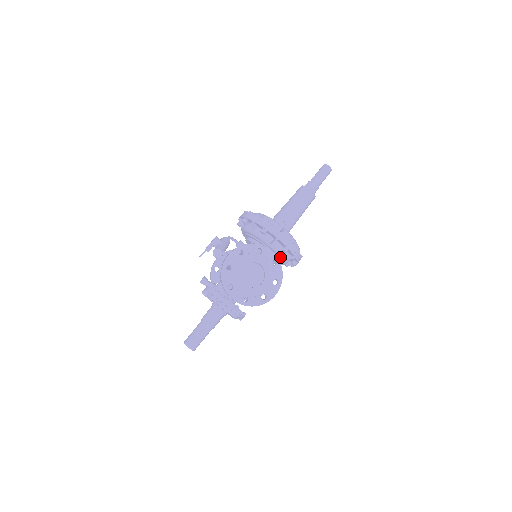
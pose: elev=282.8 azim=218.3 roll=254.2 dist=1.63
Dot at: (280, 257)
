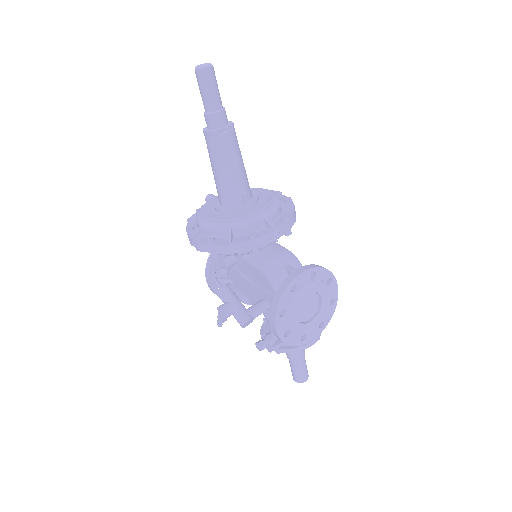
Dot at: occluded
